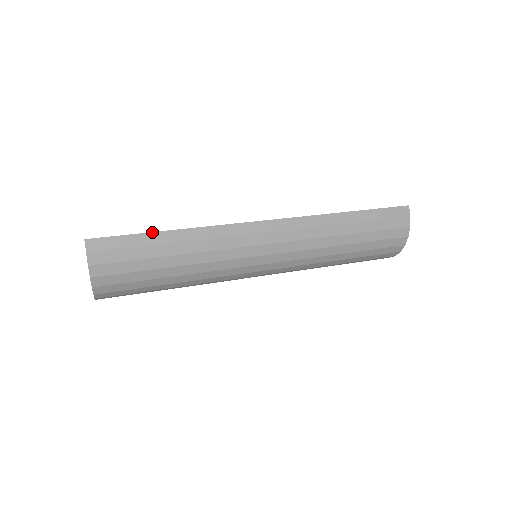
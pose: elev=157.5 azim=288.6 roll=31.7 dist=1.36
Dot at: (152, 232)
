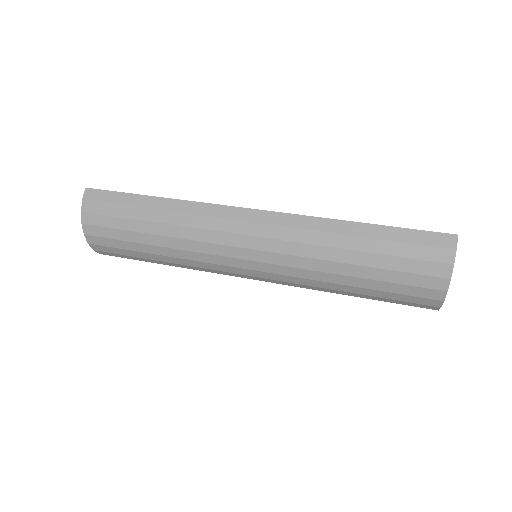
Dot at: occluded
